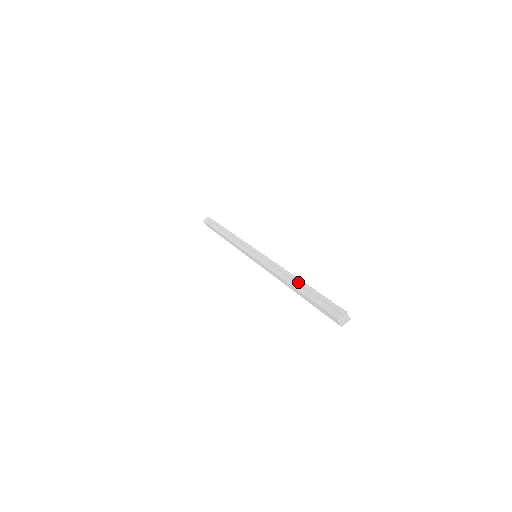
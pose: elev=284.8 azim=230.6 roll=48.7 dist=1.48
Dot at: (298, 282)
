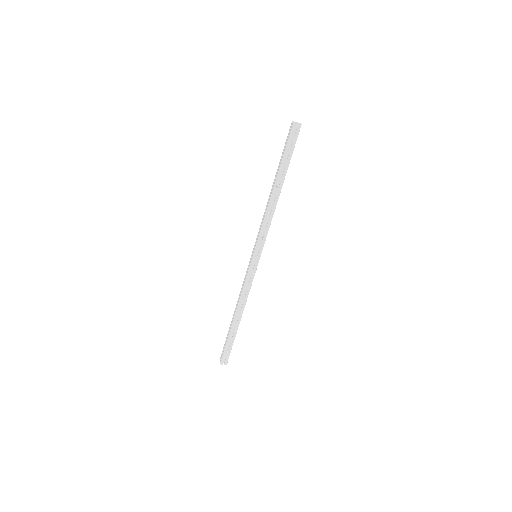
Dot at: (274, 181)
